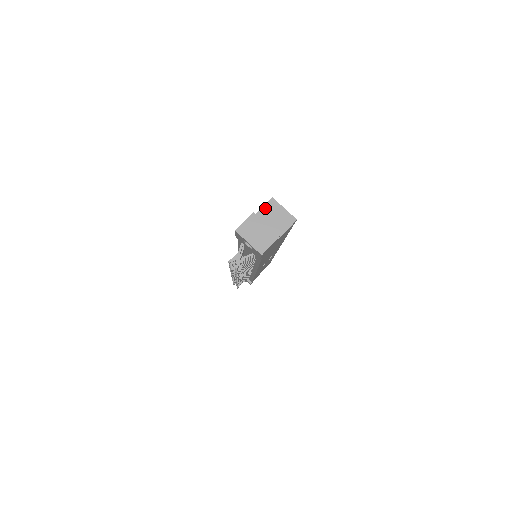
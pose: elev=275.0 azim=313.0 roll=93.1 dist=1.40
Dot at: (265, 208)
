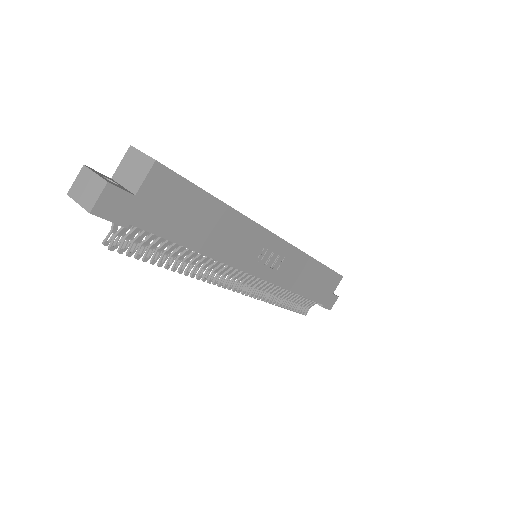
Dot at: (123, 161)
